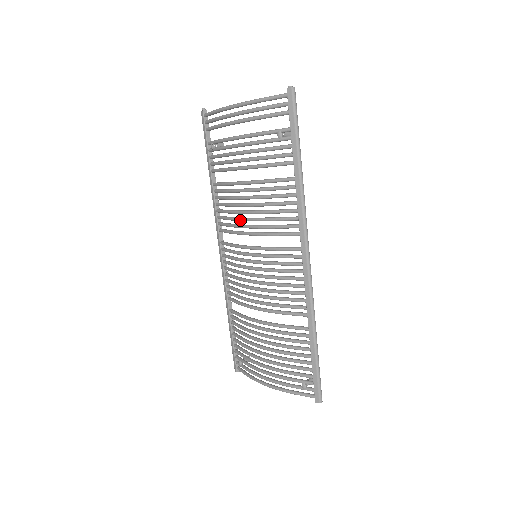
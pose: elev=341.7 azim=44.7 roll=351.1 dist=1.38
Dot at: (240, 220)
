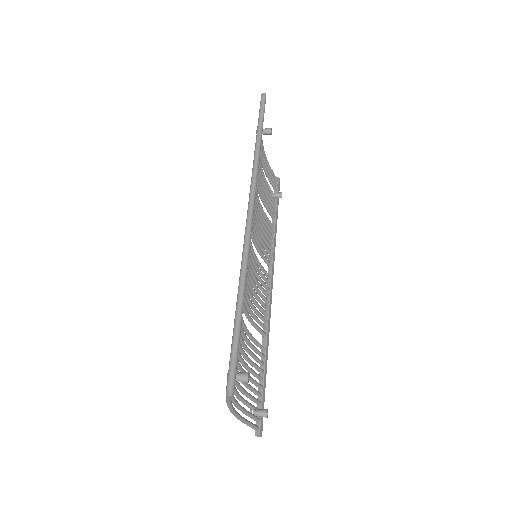
Dot at: occluded
